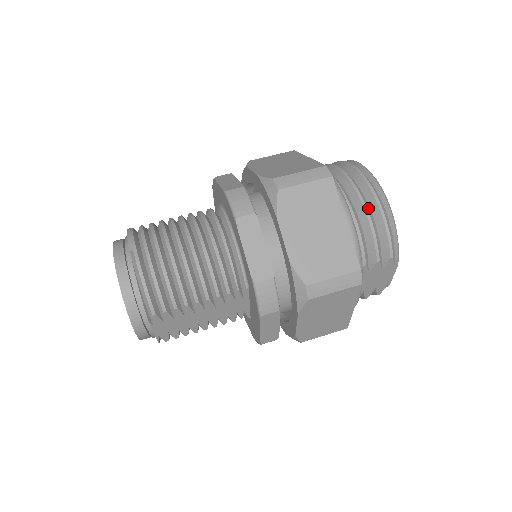
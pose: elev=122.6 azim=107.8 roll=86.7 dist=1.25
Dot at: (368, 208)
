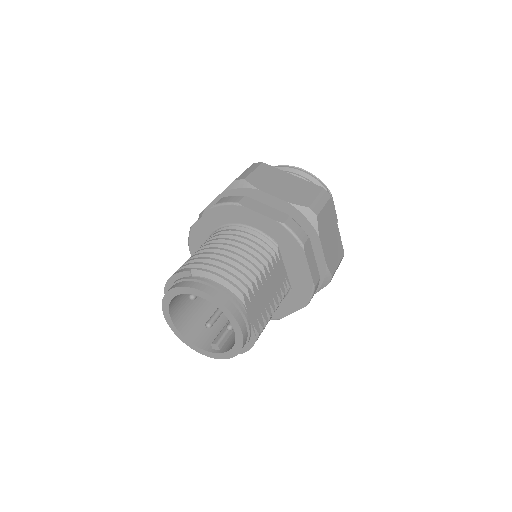
Dot at: (292, 173)
